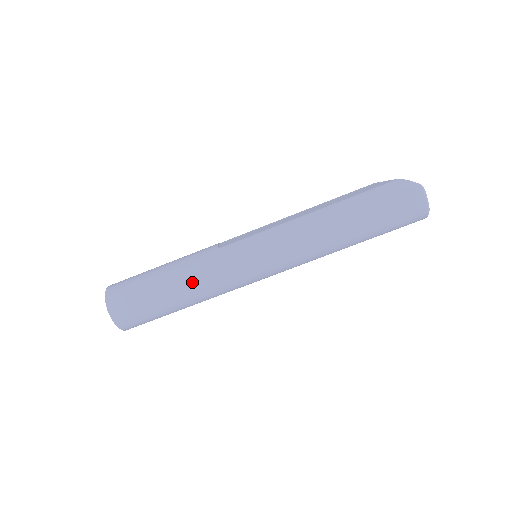
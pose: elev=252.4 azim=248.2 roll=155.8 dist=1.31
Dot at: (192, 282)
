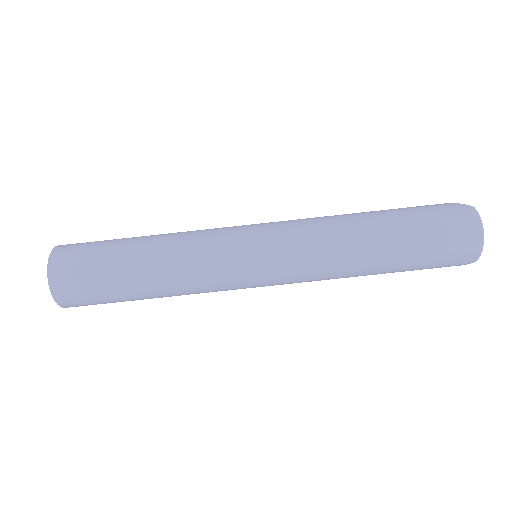
Dot at: (168, 249)
